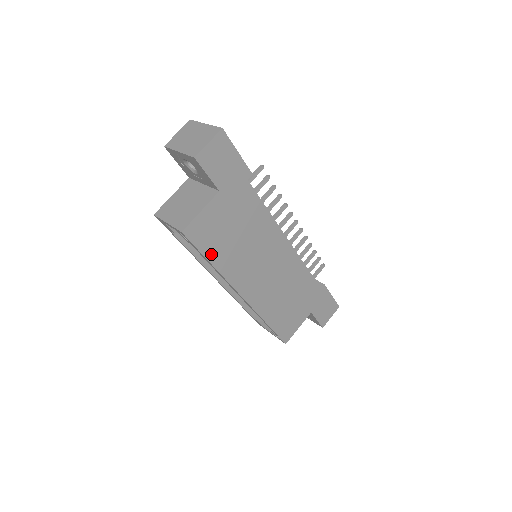
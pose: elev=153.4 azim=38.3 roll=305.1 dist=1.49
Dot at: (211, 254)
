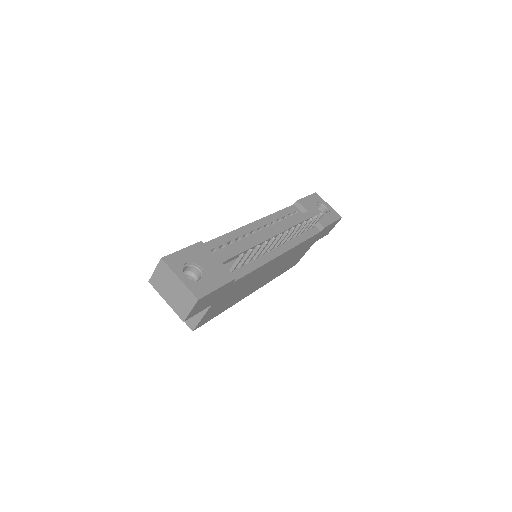
Dot at: (219, 312)
